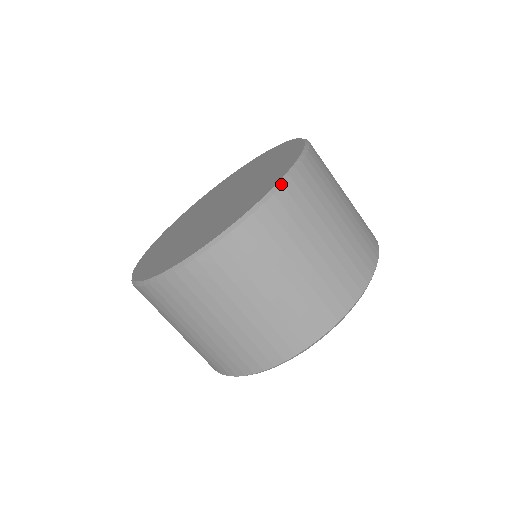
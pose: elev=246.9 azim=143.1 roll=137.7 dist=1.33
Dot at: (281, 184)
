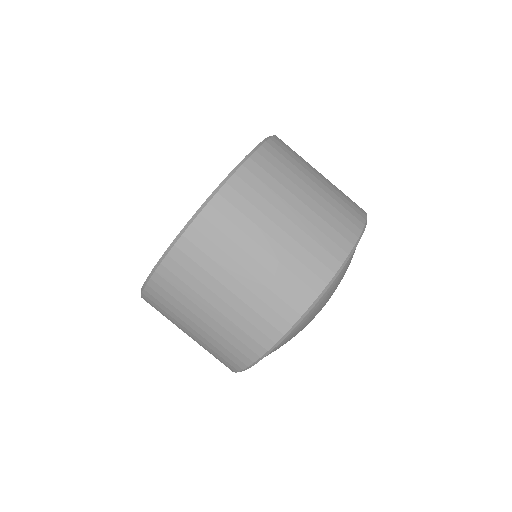
Dot at: occluded
